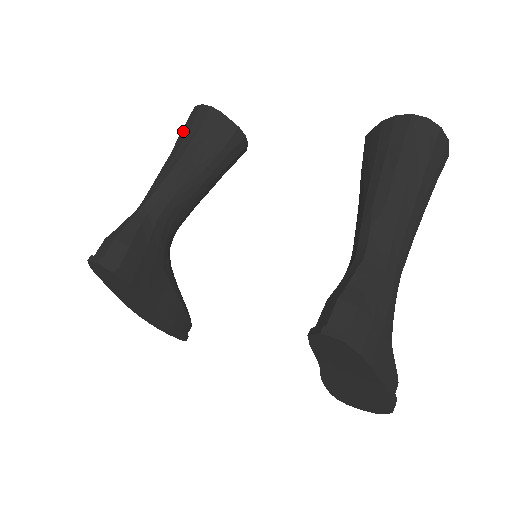
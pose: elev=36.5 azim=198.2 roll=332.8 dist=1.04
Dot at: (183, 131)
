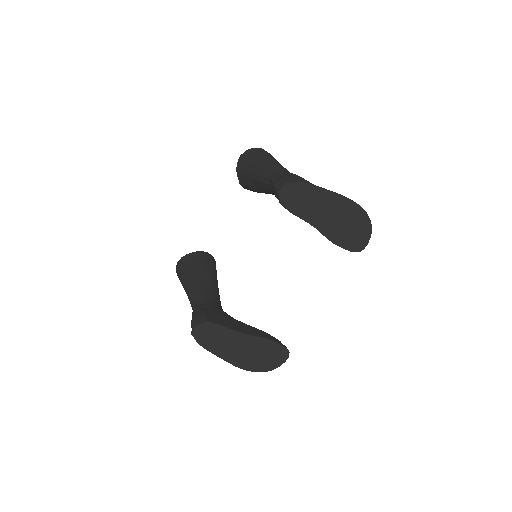
Dot at: (180, 278)
